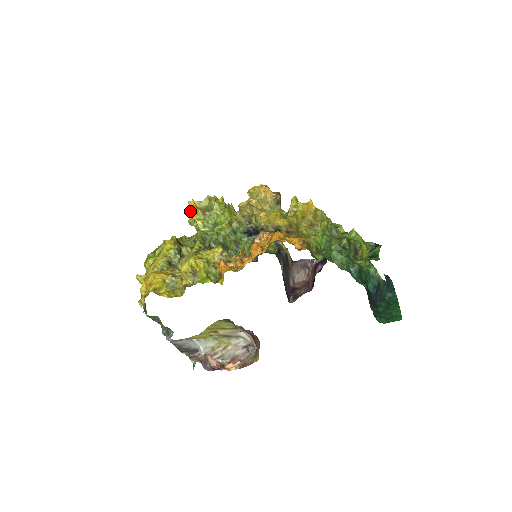
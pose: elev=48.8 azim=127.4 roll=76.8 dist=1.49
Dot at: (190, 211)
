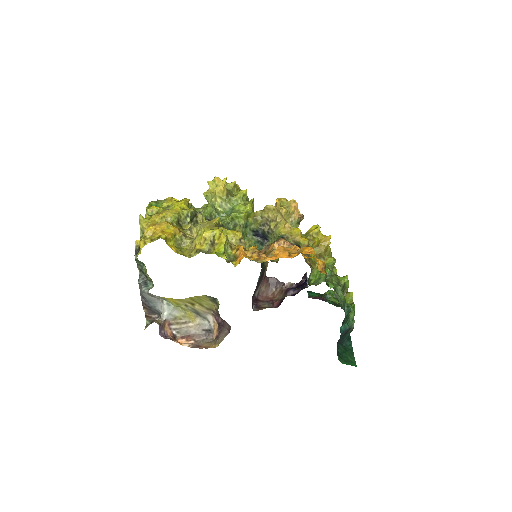
Dot at: (211, 185)
